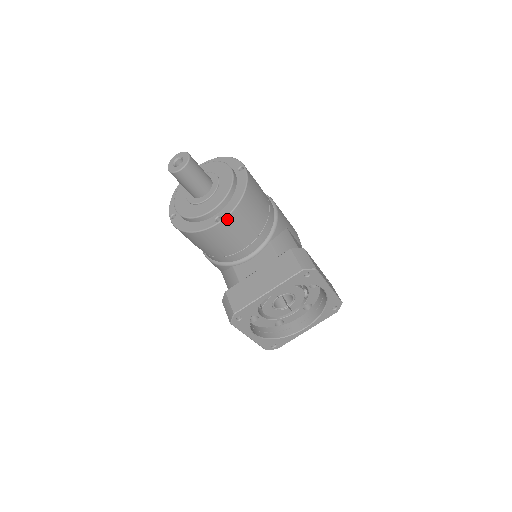
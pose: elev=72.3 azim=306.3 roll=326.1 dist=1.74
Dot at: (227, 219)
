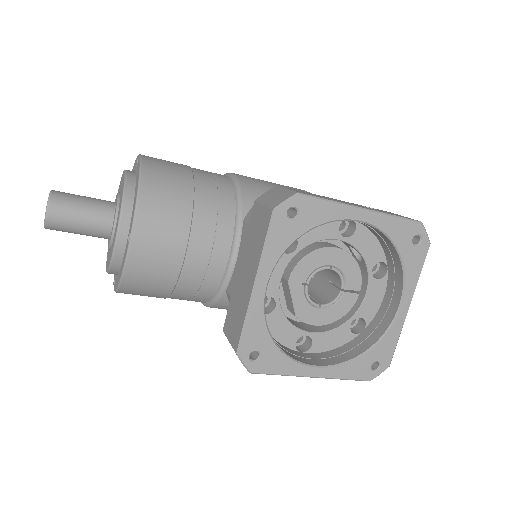
Dot at: (137, 228)
